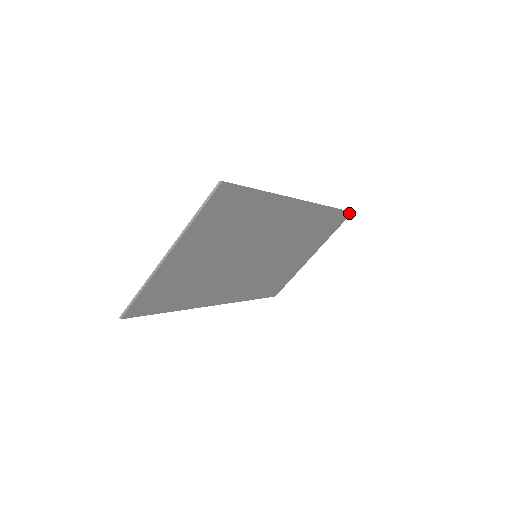
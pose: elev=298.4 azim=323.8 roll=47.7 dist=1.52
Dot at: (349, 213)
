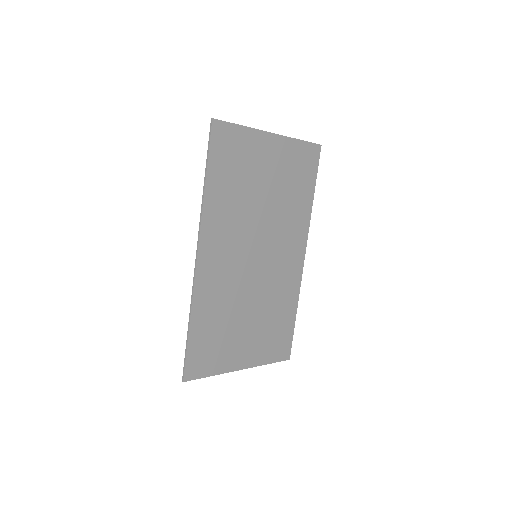
Dot at: (289, 355)
